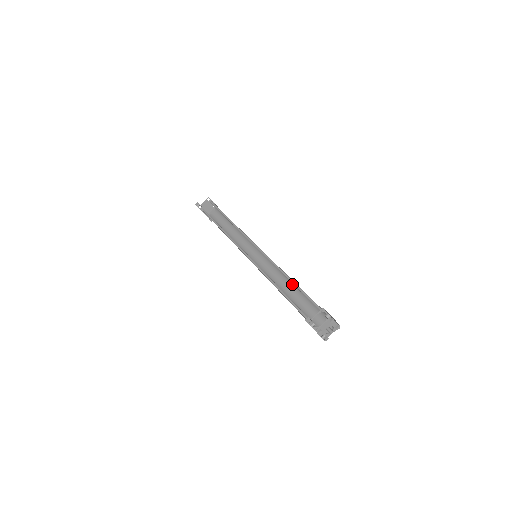
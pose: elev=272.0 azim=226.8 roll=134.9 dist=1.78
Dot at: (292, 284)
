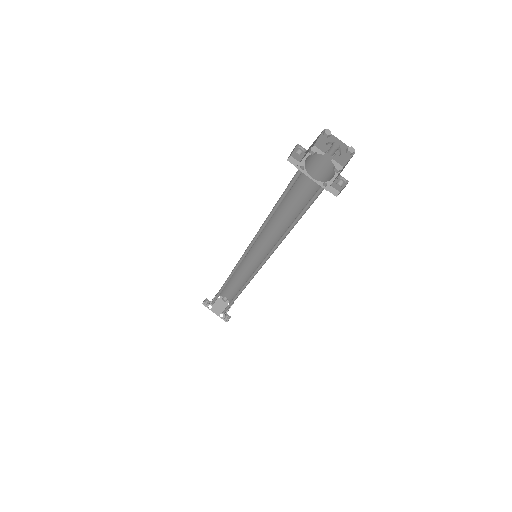
Dot at: (294, 218)
